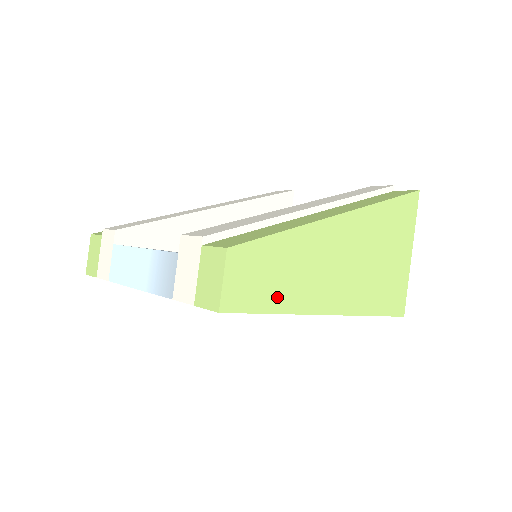
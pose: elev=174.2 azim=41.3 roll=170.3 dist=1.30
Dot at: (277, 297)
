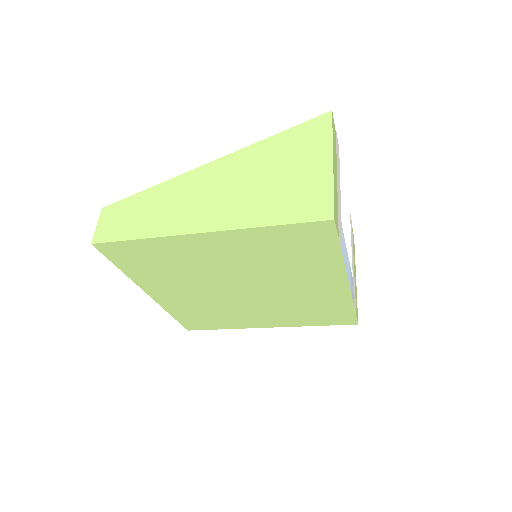
Dot at: (141, 228)
